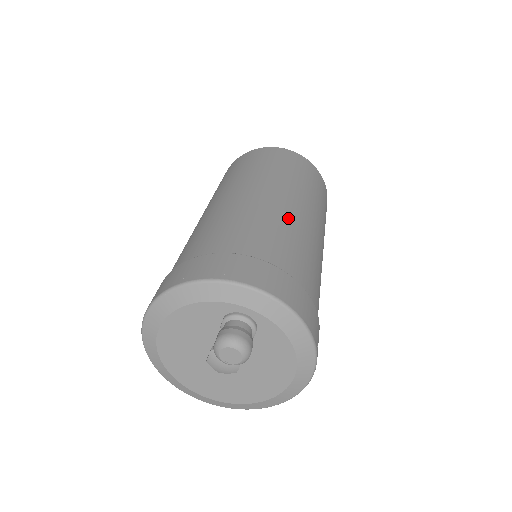
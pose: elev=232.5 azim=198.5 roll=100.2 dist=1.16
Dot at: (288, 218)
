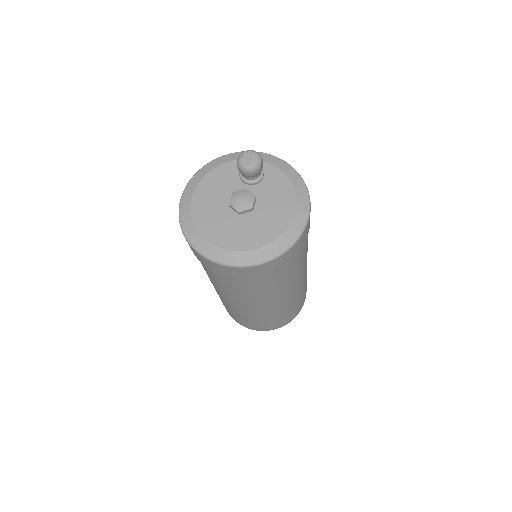
Dot at: occluded
